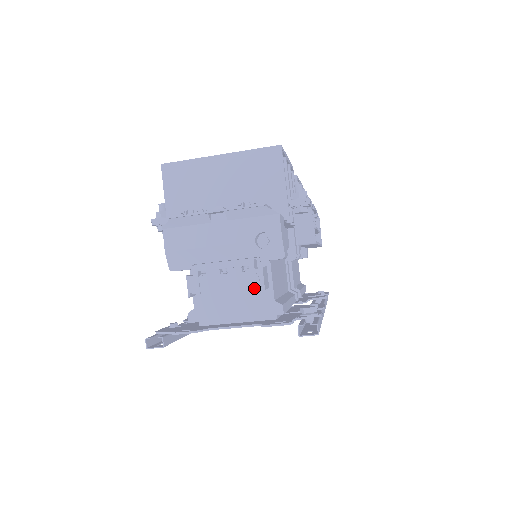
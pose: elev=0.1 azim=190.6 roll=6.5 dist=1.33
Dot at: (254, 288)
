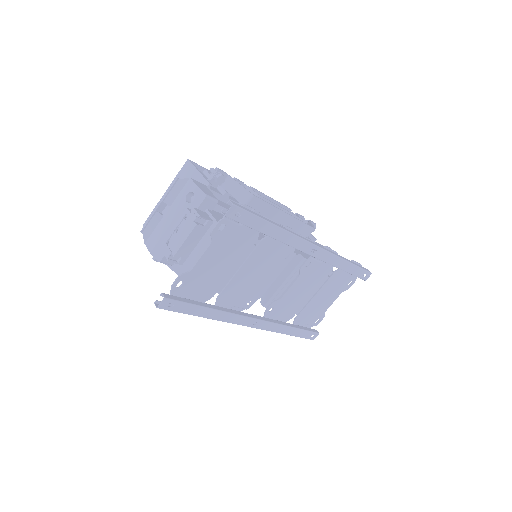
Dot at: (197, 223)
